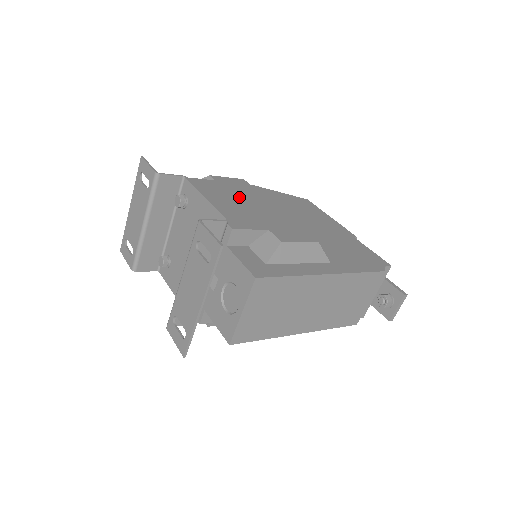
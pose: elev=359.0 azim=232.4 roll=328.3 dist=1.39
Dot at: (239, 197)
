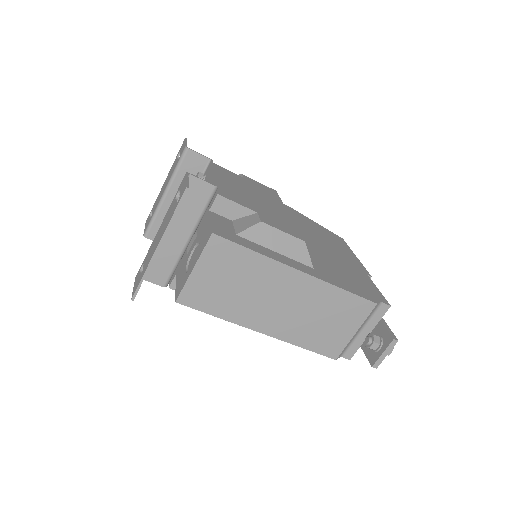
Dot at: (254, 191)
